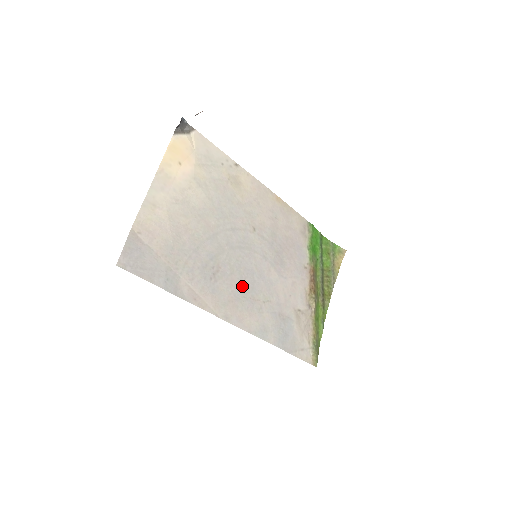
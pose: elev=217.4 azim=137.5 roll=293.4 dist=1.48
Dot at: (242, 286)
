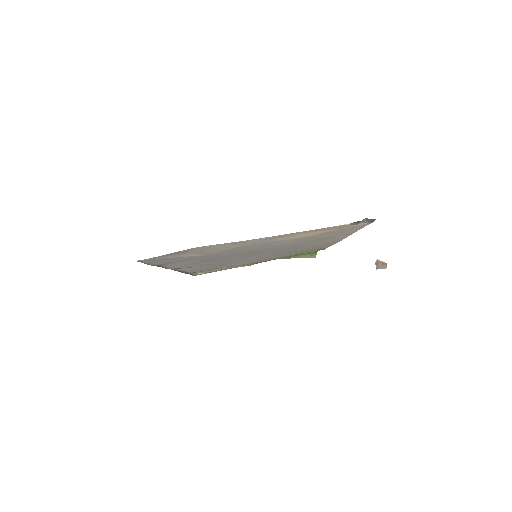
Dot at: (216, 262)
